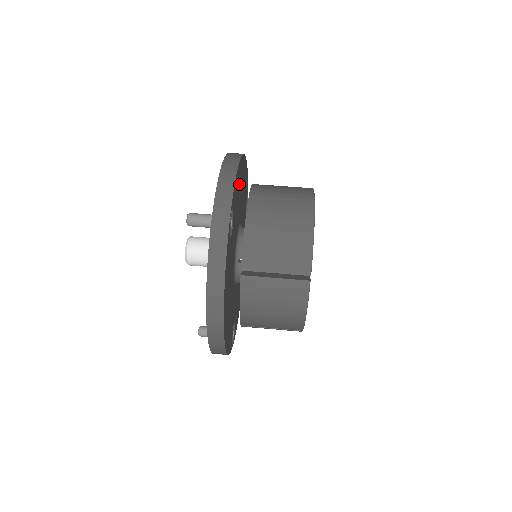
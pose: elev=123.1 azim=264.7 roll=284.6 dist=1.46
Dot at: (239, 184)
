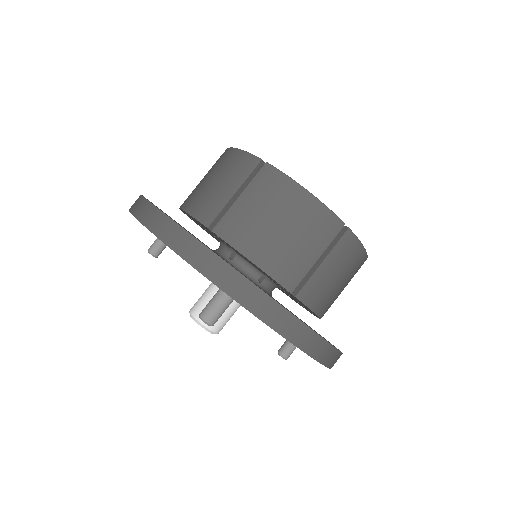
Dot at: occluded
